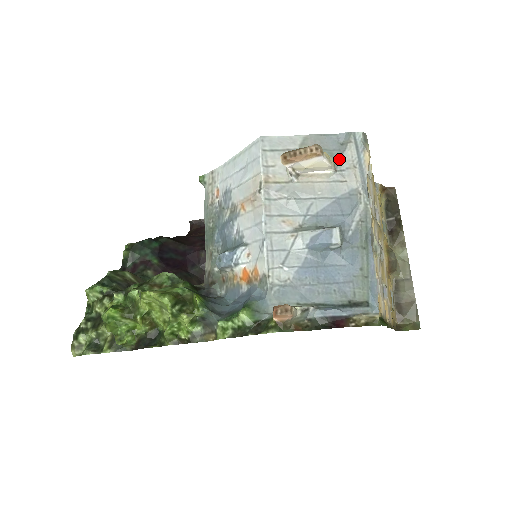
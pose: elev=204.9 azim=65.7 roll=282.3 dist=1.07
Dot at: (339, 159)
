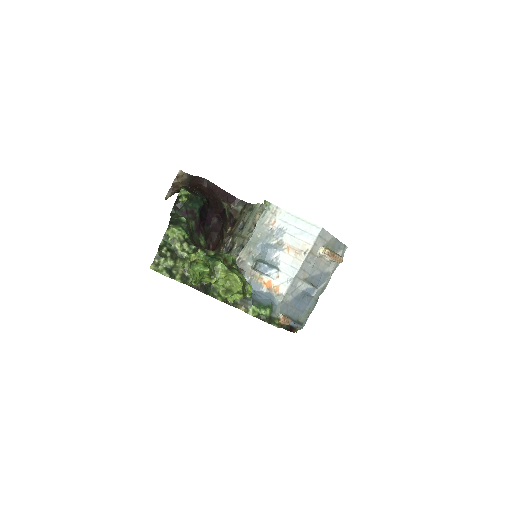
Dot at: occluded
